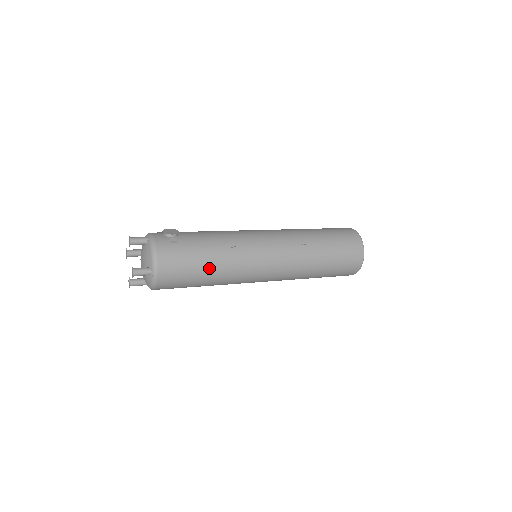
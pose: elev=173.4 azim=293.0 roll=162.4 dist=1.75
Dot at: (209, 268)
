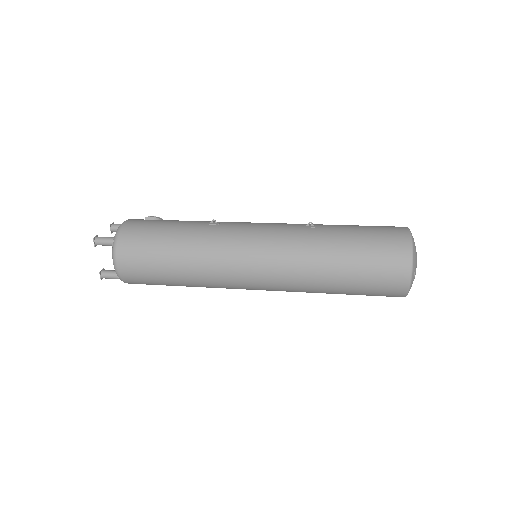
Dot at: (177, 238)
